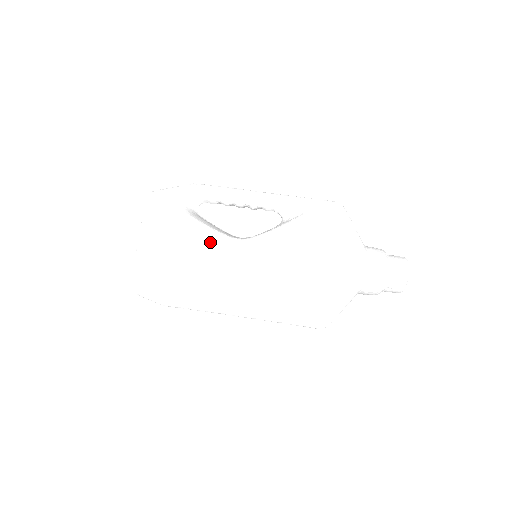
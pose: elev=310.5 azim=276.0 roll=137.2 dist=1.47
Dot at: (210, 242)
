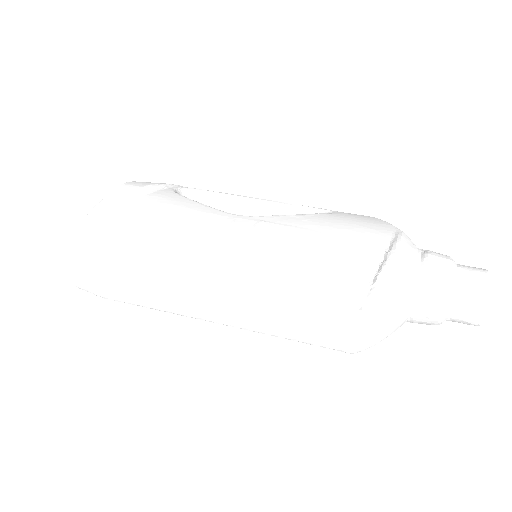
Dot at: (198, 210)
